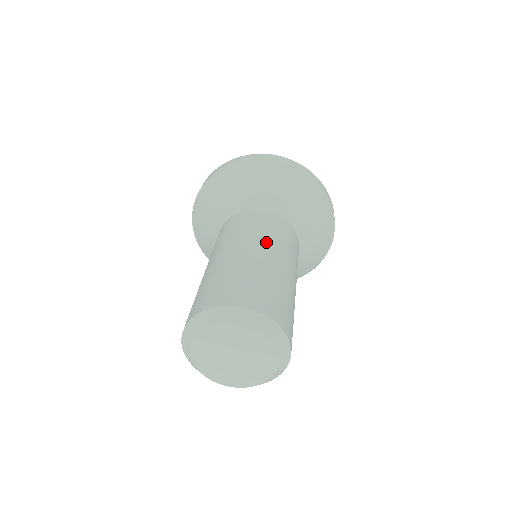
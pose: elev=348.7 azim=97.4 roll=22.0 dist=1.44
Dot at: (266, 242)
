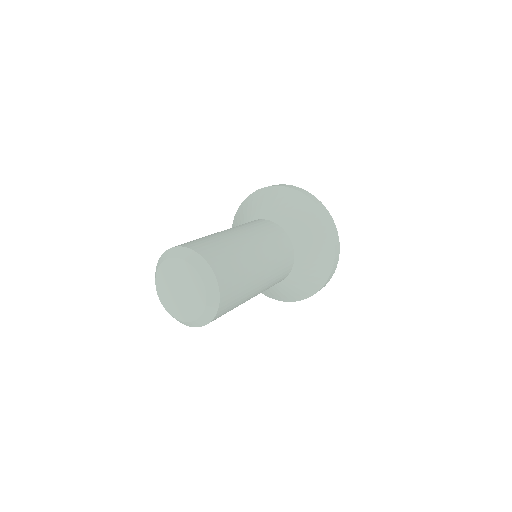
Dot at: occluded
